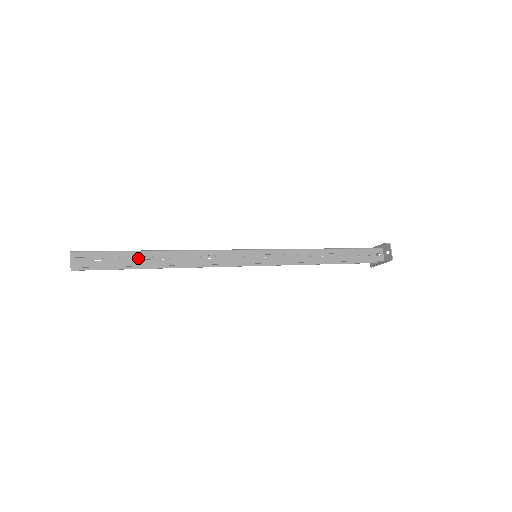
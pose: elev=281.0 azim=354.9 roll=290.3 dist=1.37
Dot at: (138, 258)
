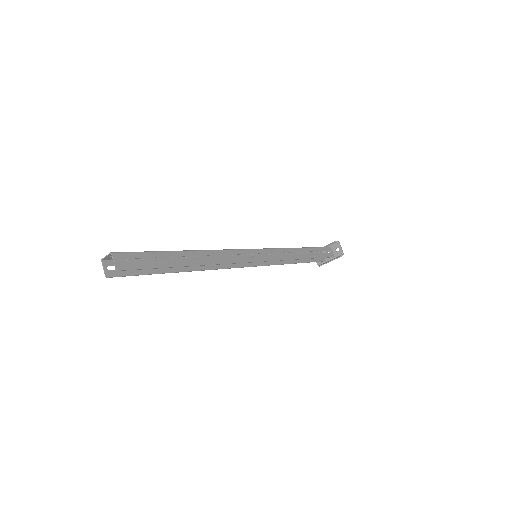
Dot at: (174, 258)
